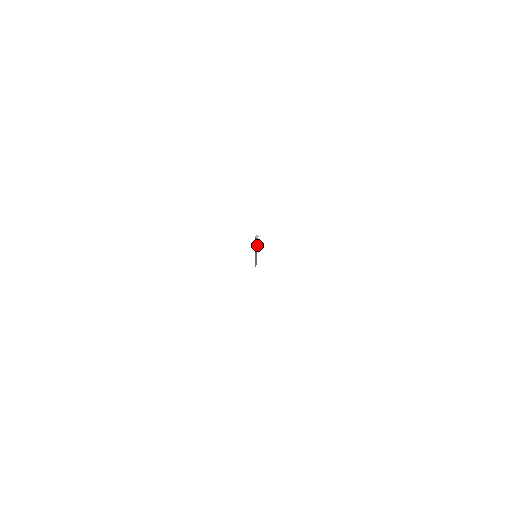
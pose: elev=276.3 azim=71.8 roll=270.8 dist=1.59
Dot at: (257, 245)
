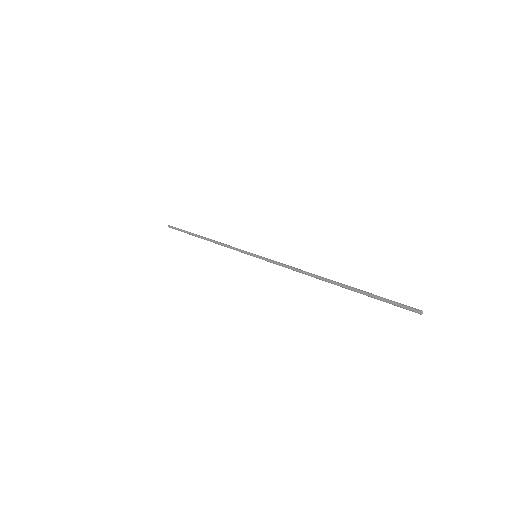
Dot at: (354, 290)
